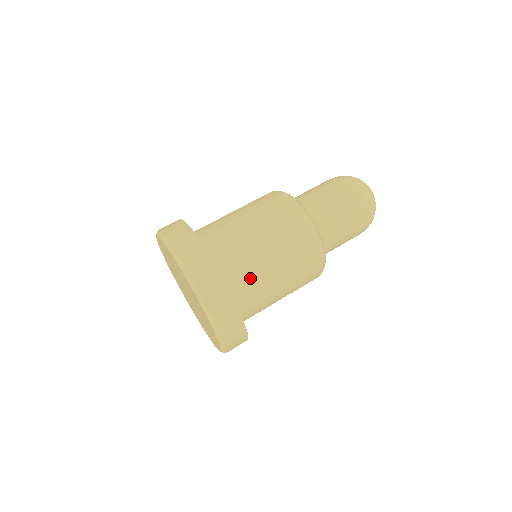
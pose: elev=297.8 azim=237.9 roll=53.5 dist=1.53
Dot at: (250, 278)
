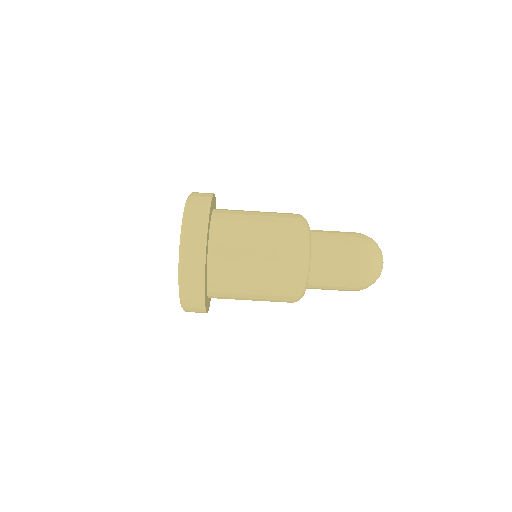
Dot at: (230, 272)
